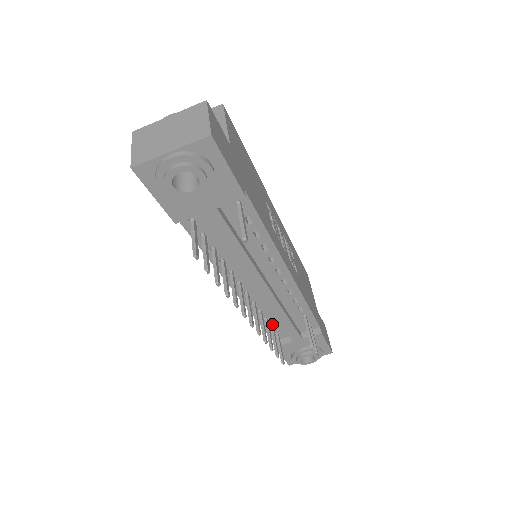
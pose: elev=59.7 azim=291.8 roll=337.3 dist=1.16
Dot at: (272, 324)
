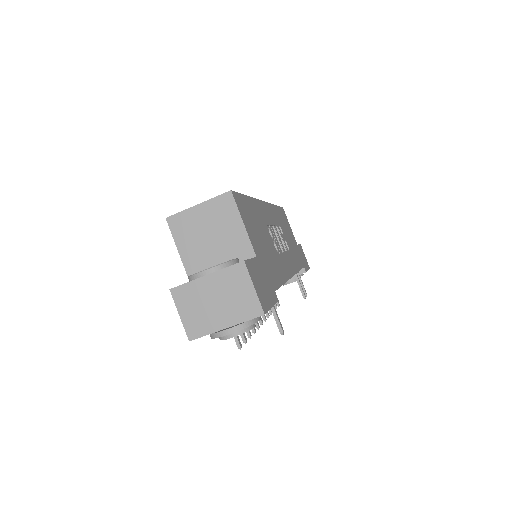
Dot at: occluded
